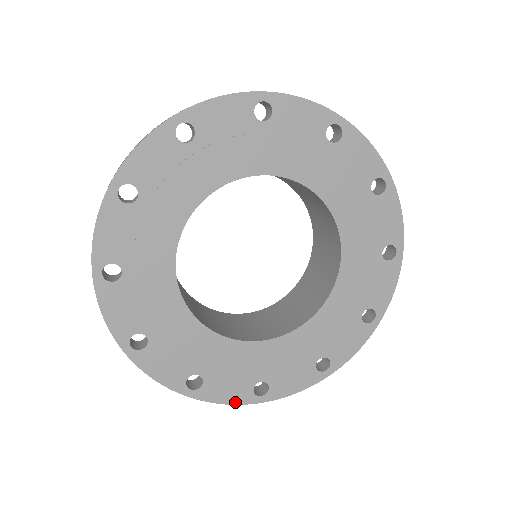
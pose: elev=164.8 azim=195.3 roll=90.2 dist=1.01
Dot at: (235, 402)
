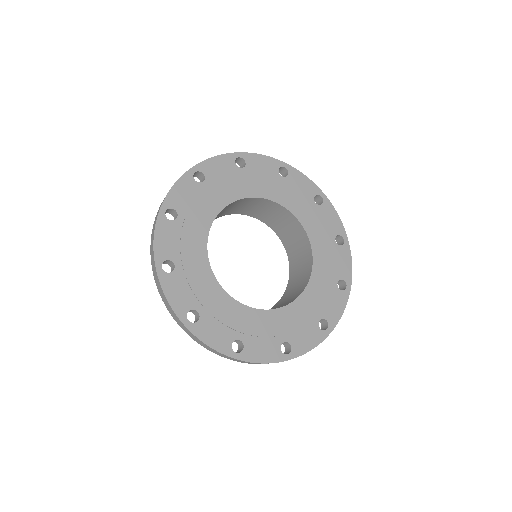
Dot at: (317, 343)
